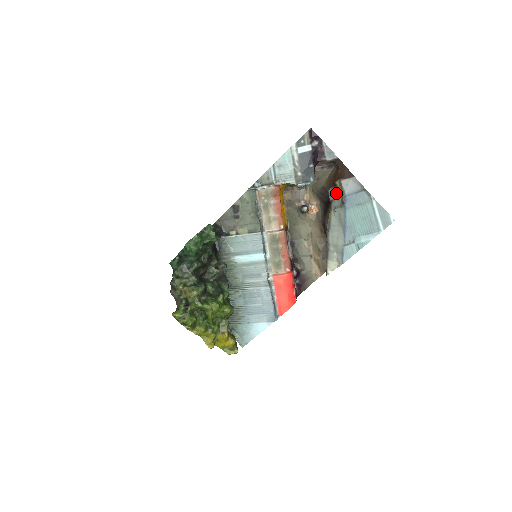
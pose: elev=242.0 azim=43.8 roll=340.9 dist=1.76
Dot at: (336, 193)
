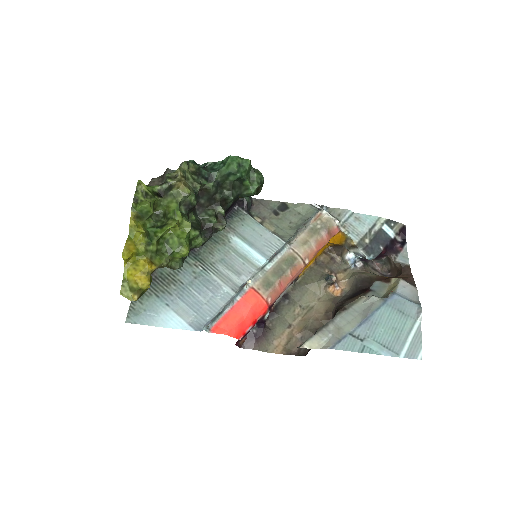
Dot at: (383, 287)
